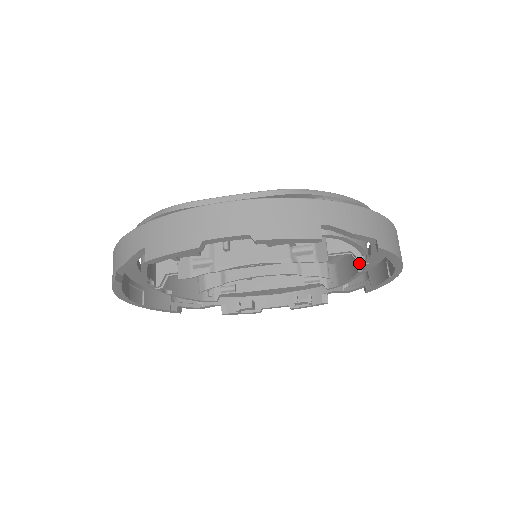
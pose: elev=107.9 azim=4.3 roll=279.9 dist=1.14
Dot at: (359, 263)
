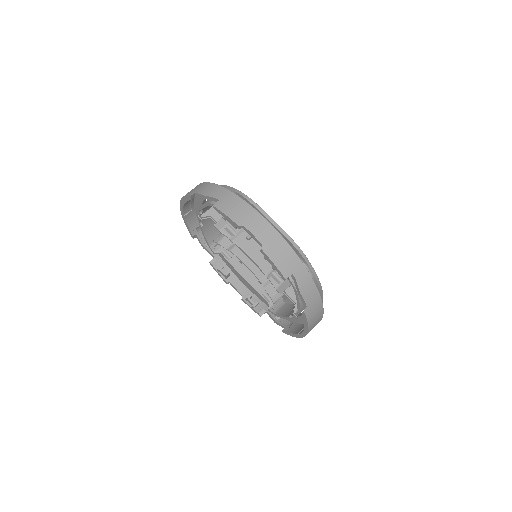
Dot at: (293, 312)
